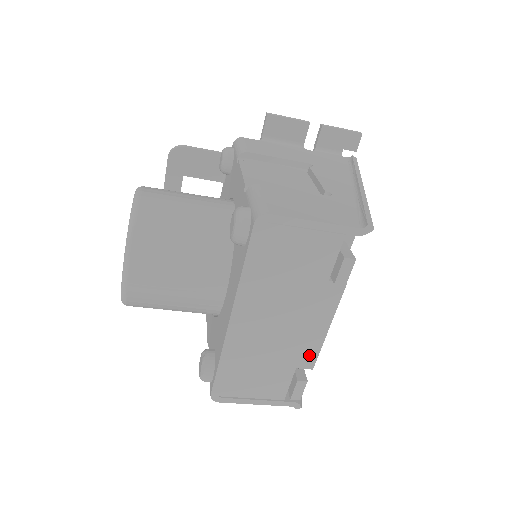
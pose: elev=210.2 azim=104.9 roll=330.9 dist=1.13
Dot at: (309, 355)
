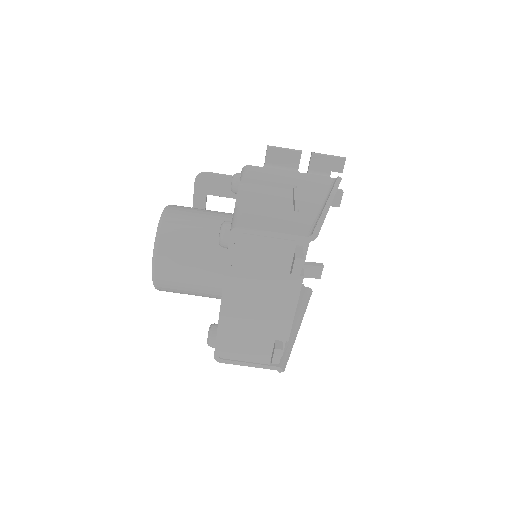
Dot at: (284, 330)
